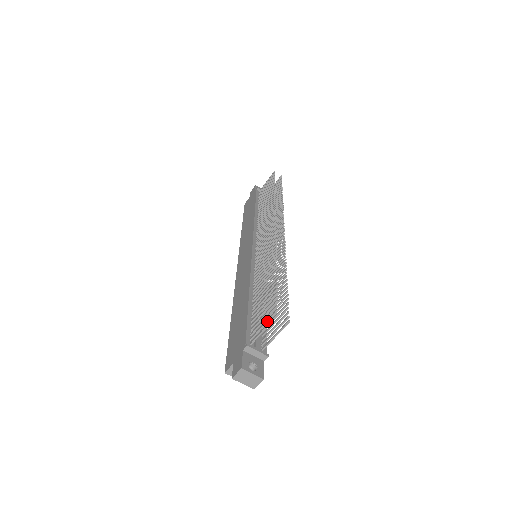
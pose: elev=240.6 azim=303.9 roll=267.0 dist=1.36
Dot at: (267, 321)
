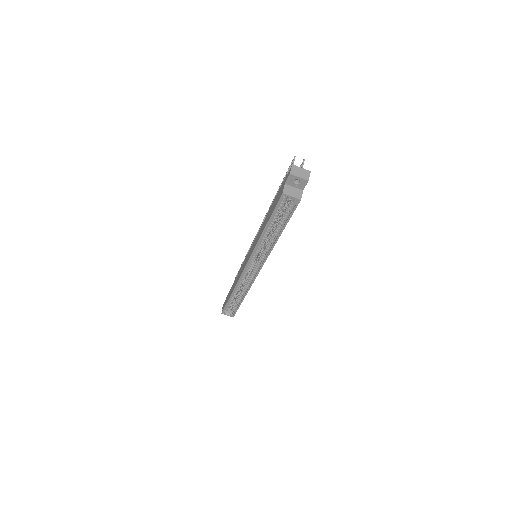
Dot at: occluded
